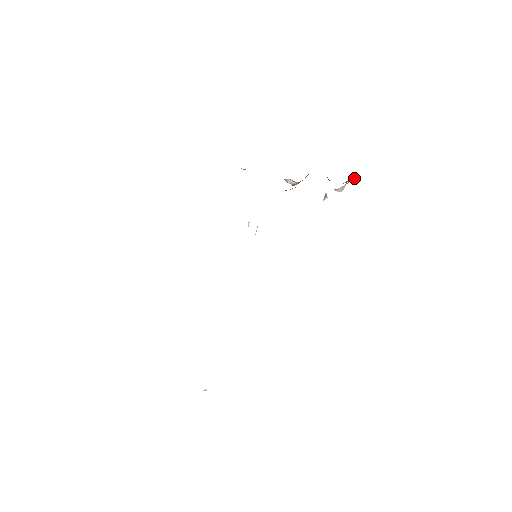
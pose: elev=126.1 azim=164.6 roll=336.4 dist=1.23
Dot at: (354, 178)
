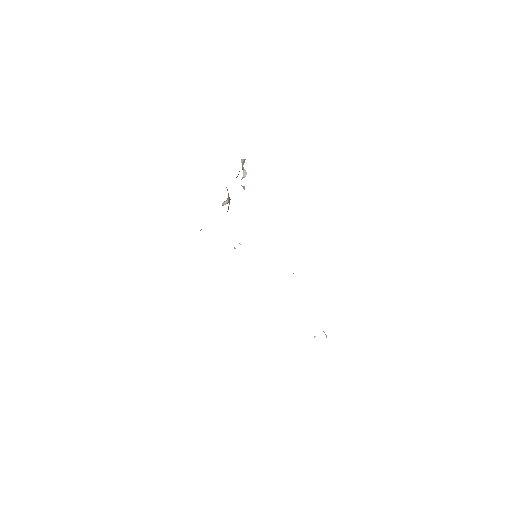
Dot at: (242, 162)
